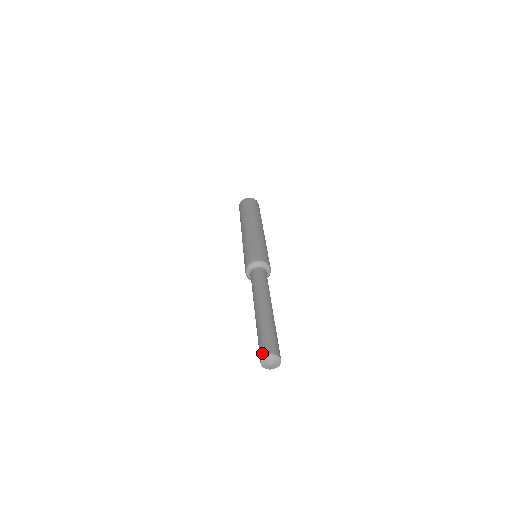
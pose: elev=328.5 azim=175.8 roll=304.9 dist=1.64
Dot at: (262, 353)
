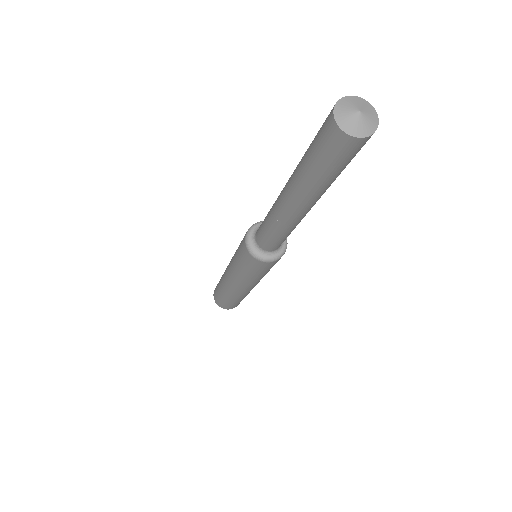
Dot at: occluded
